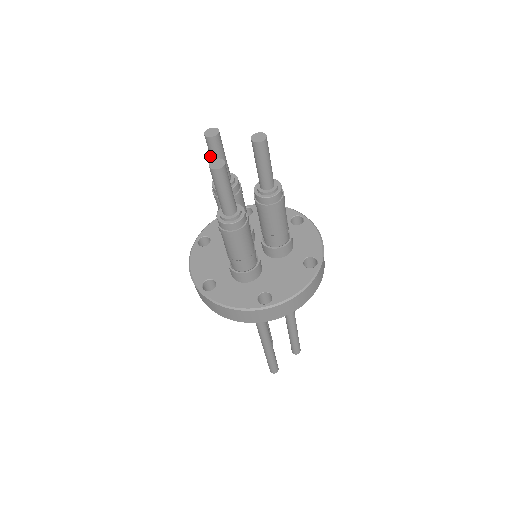
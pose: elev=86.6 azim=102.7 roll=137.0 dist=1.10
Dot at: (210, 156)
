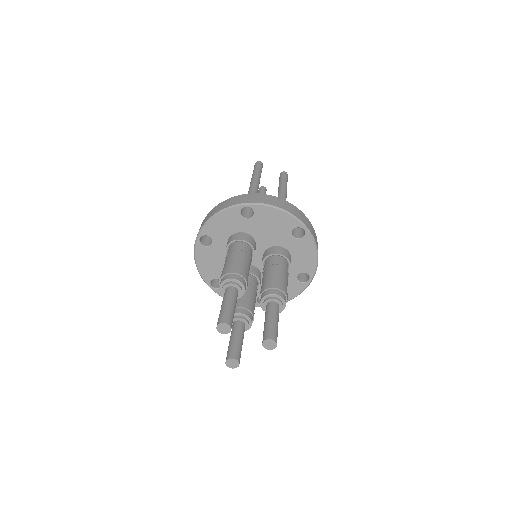
Dot at: occluded
